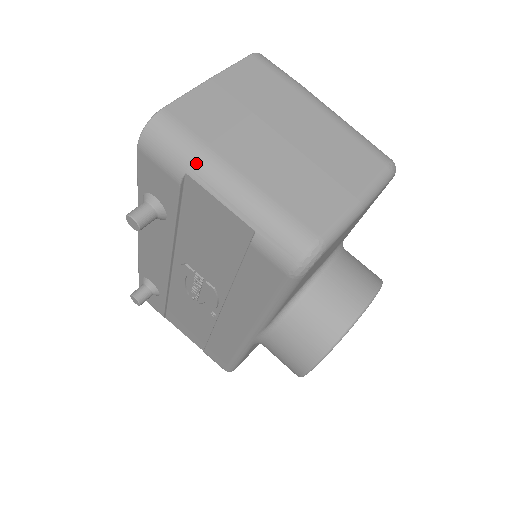
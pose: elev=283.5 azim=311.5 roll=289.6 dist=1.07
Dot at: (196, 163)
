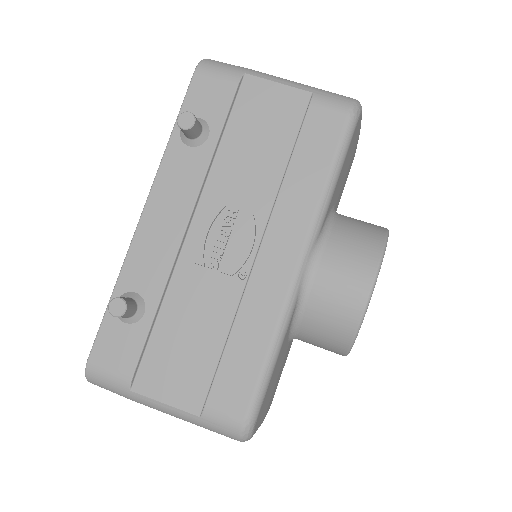
Dot at: (251, 70)
